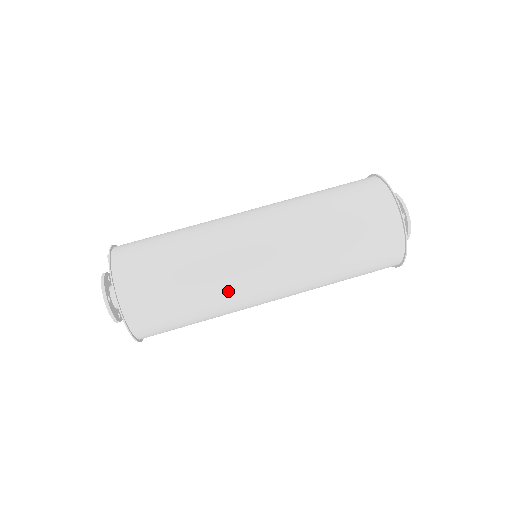
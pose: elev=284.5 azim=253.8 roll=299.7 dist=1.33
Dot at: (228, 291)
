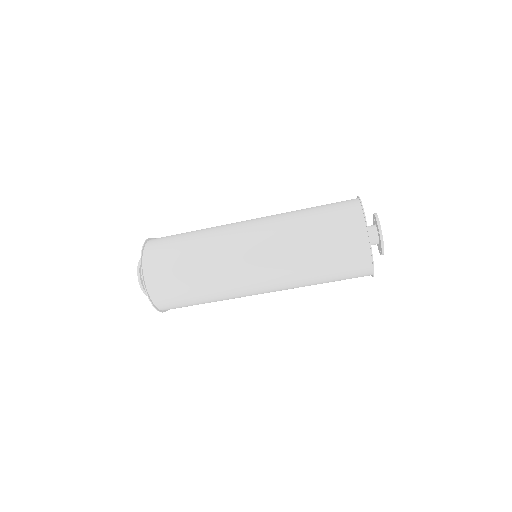
Dot at: (224, 281)
